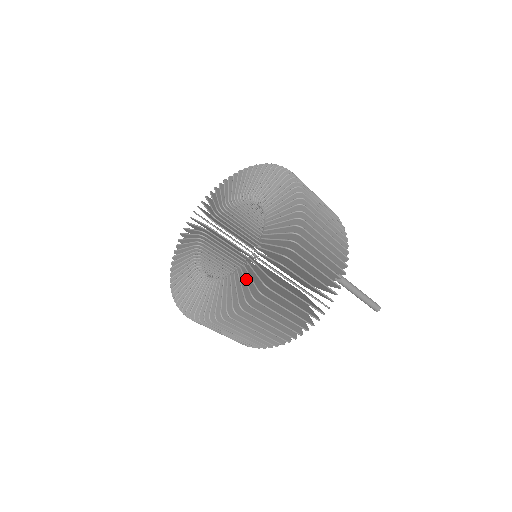
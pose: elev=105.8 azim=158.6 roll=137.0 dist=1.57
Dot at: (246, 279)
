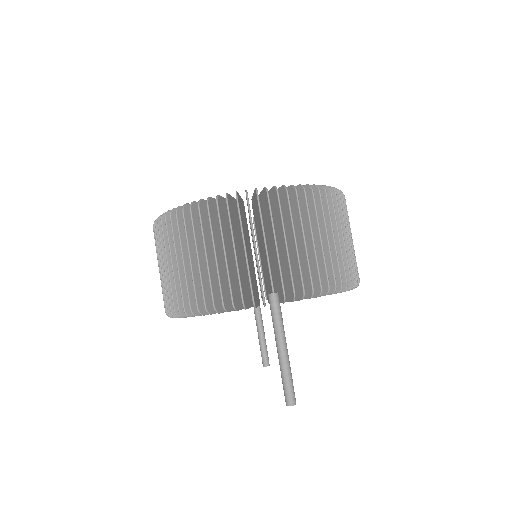
Dot at: occluded
